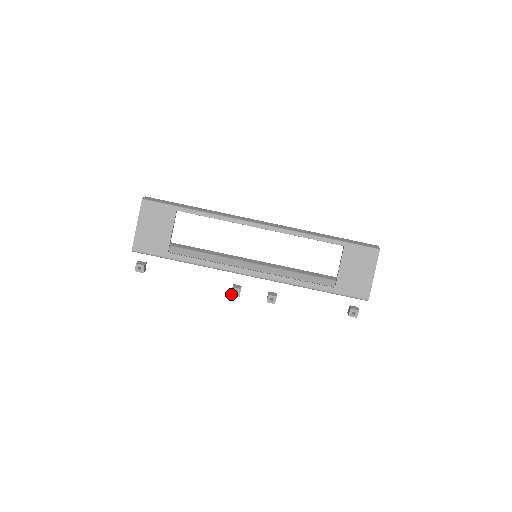
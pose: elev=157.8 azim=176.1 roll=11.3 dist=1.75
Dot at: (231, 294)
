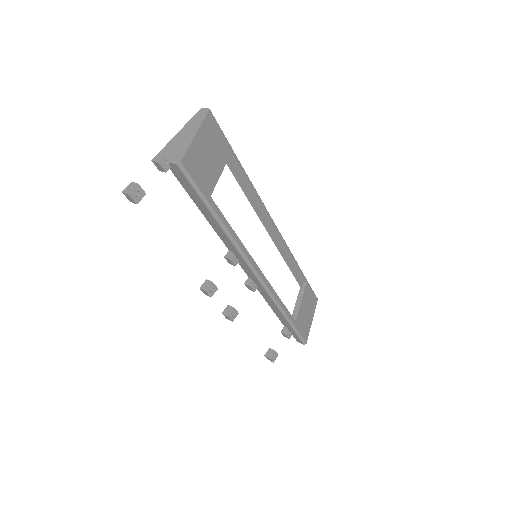
Dot at: (206, 290)
